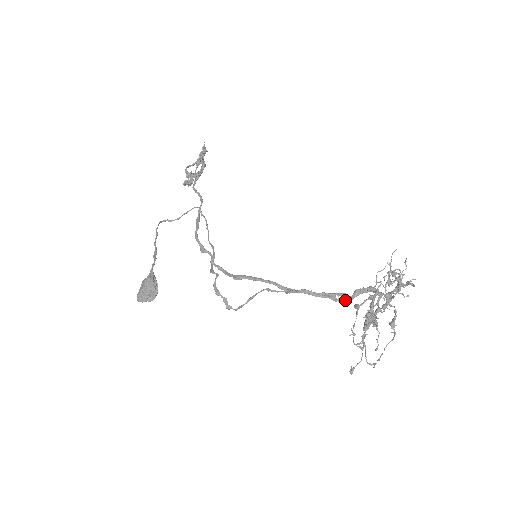
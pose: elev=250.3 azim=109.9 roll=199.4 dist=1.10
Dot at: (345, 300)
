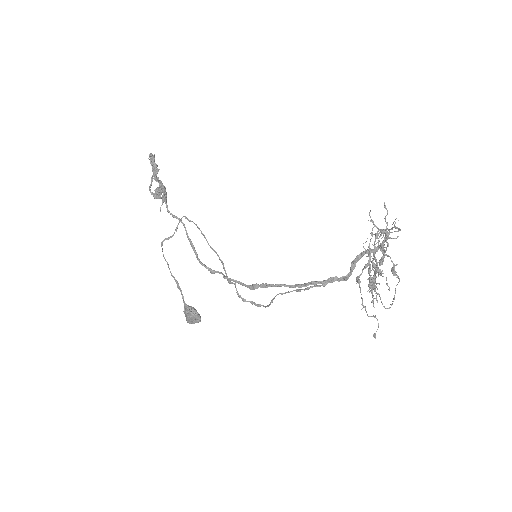
Dot at: (346, 279)
